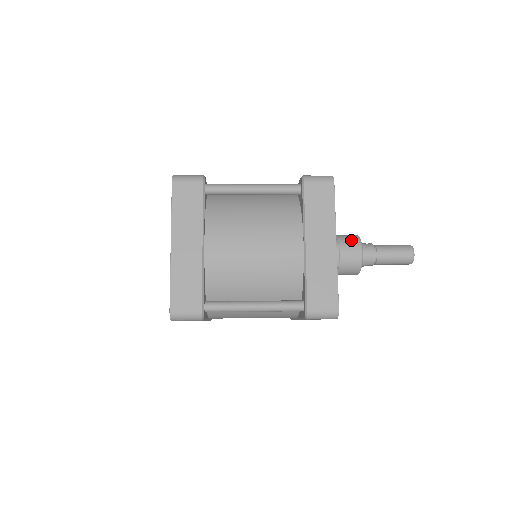
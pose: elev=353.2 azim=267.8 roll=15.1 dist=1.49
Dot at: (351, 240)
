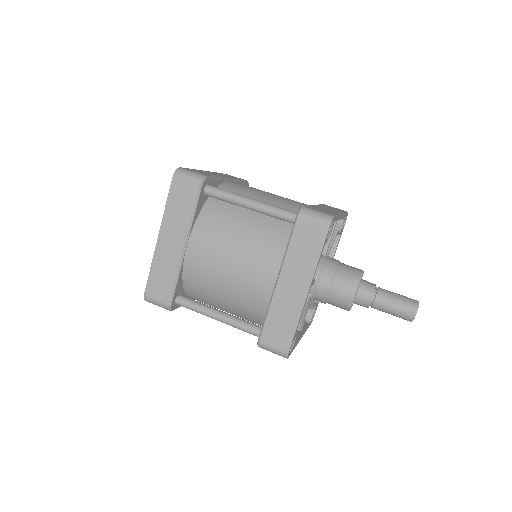
Dot at: (349, 278)
